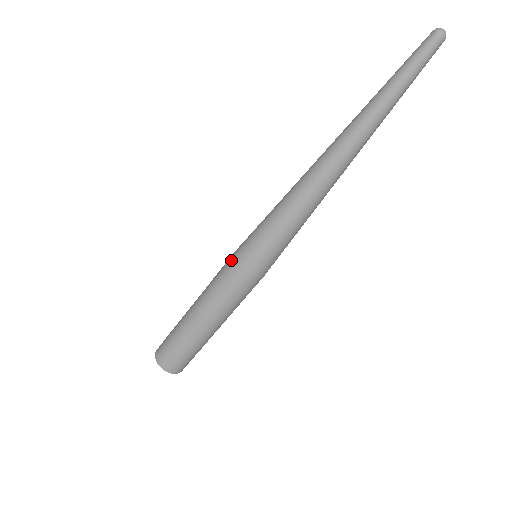
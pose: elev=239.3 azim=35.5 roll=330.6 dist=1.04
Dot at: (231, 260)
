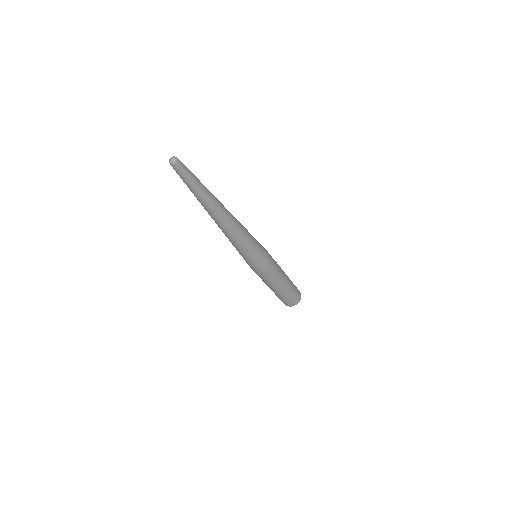
Dot at: occluded
